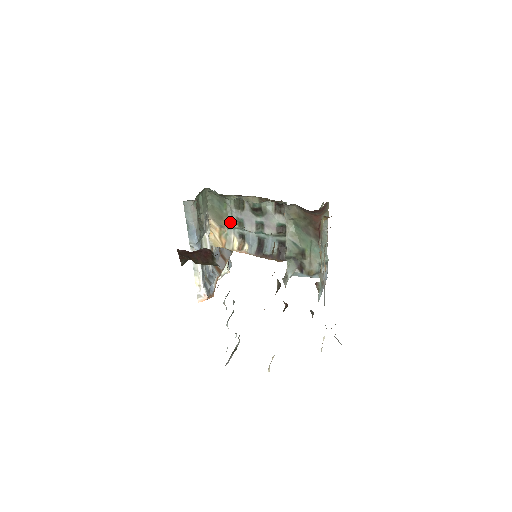
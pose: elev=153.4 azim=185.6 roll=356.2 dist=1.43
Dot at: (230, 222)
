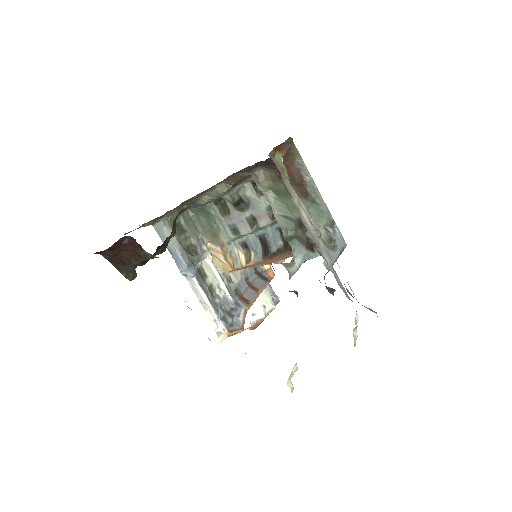
Dot at: (225, 235)
